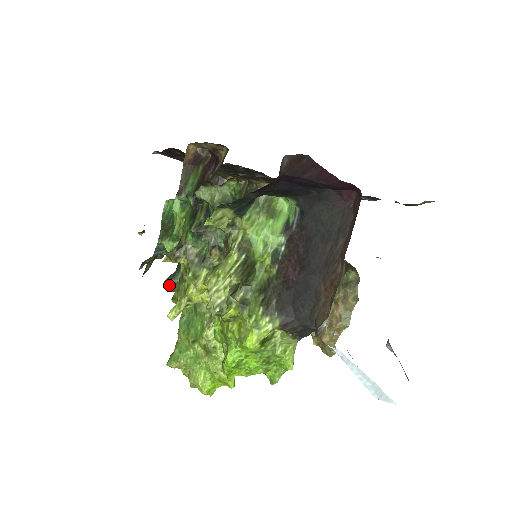
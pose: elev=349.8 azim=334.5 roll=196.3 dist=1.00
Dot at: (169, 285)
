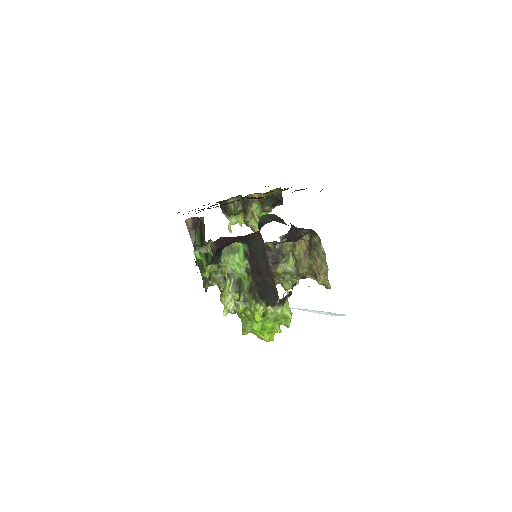
Dot at: occluded
